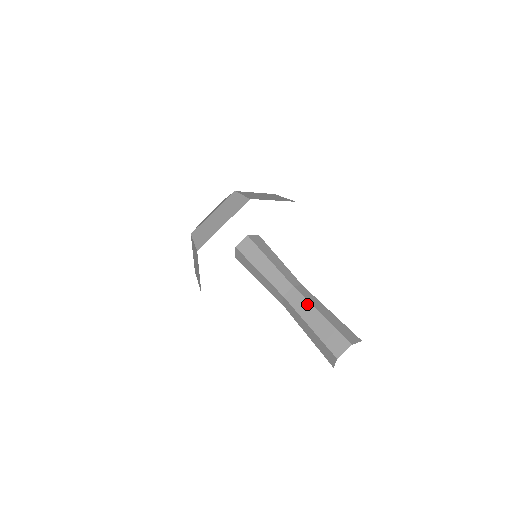
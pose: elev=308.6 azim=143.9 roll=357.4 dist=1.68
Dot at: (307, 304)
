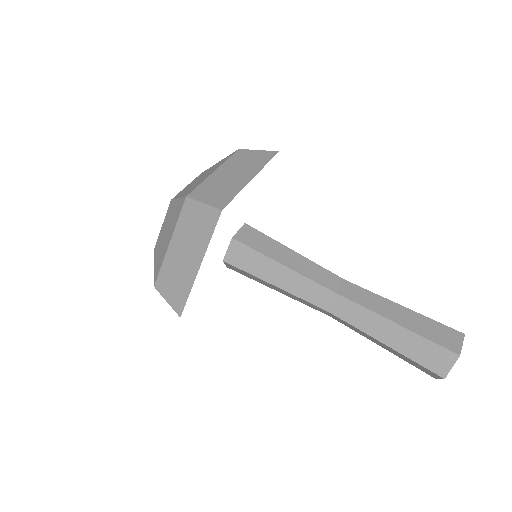
Dot at: (369, 314)
